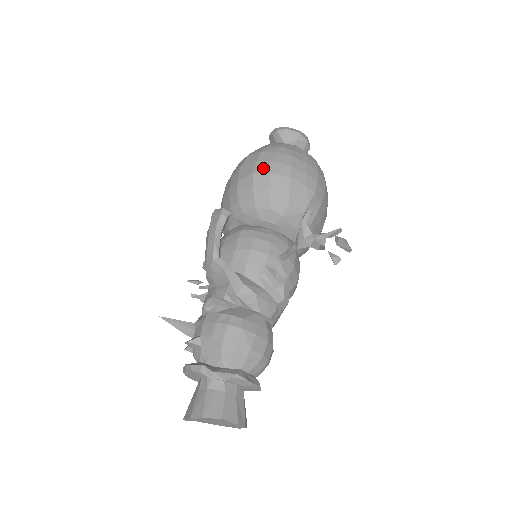
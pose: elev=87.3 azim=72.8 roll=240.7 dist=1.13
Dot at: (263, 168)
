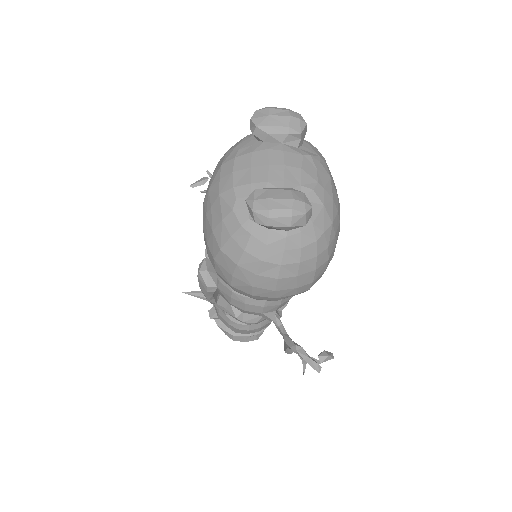
Dot at: (241, 288)
